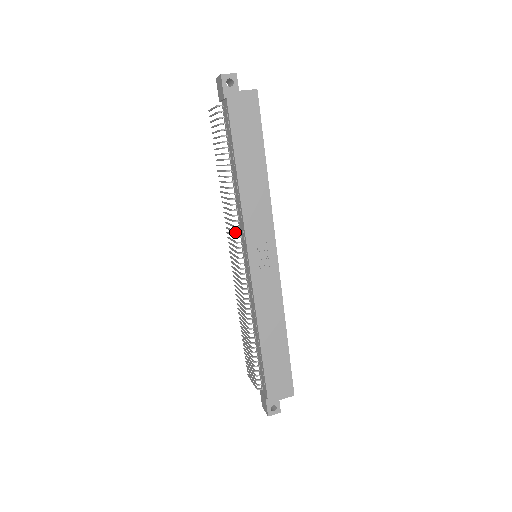
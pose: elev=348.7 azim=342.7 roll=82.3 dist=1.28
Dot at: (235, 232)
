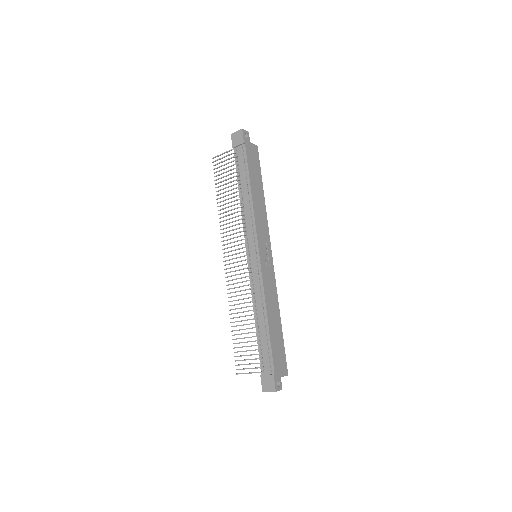
Dot at: (244, 235)
